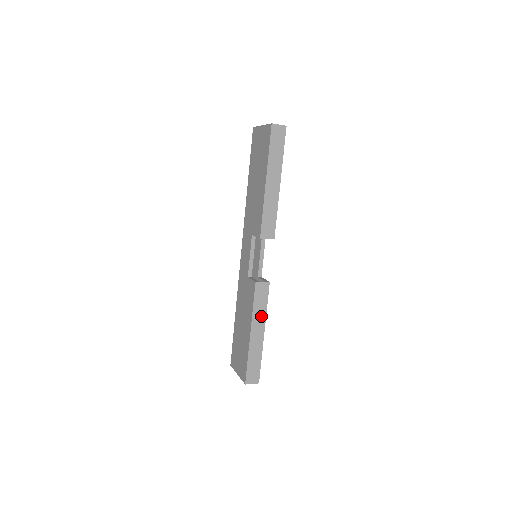
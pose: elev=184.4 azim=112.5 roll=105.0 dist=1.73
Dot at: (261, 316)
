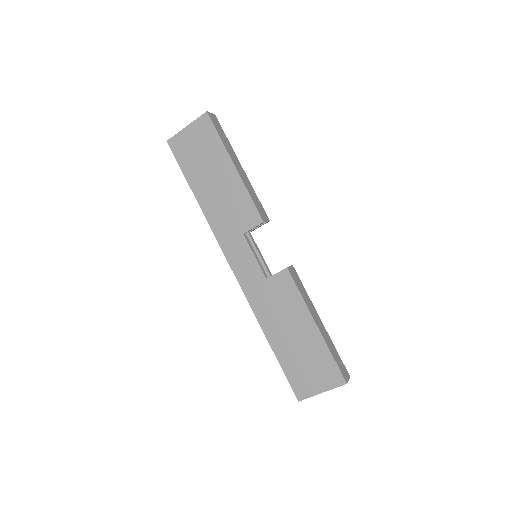
Dot at: (309, 303)
